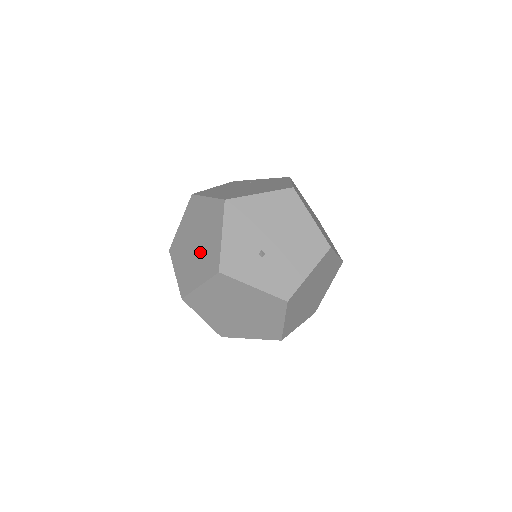
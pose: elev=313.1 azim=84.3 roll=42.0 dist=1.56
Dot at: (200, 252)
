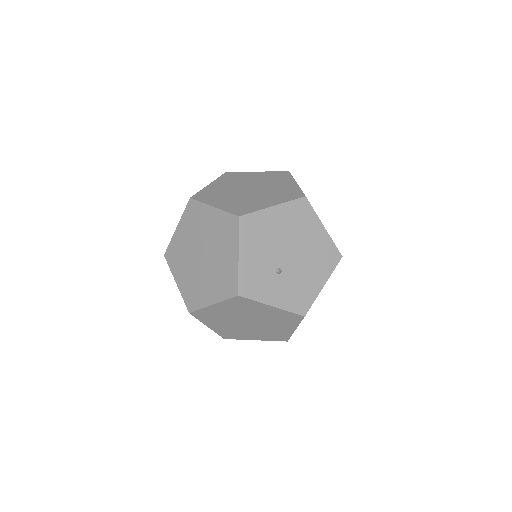
Dot at: (210, 268)
